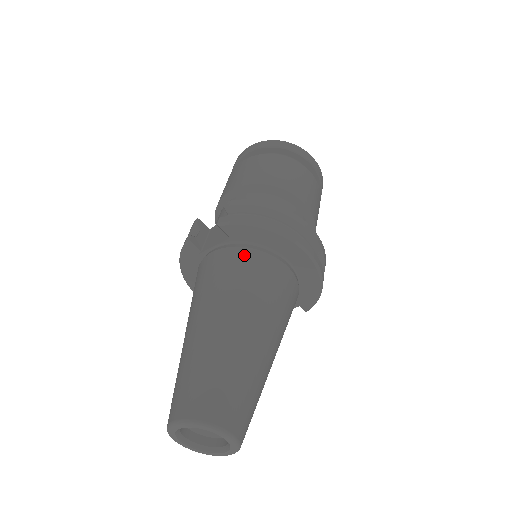
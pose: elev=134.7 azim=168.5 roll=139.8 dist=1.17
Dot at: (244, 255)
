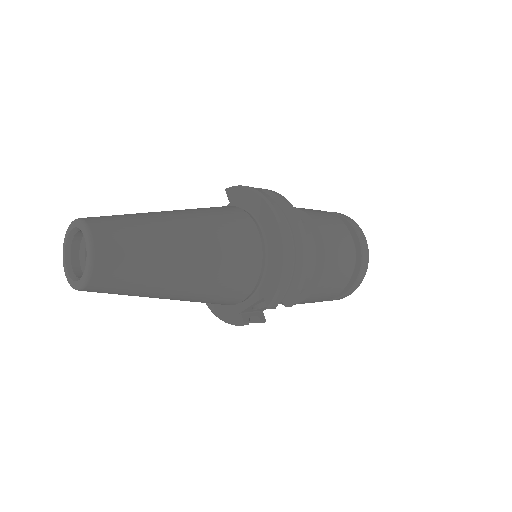
Dot at: (228, 207)
